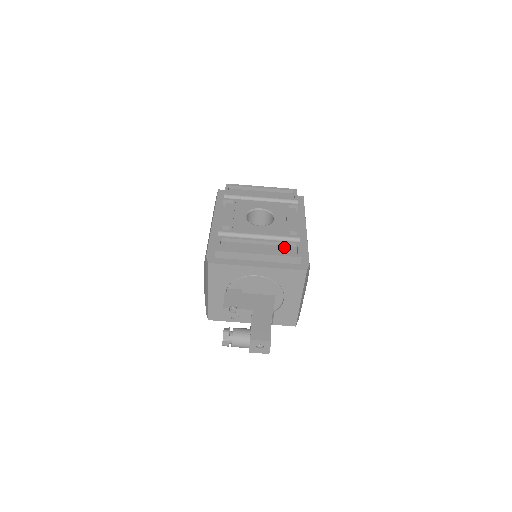
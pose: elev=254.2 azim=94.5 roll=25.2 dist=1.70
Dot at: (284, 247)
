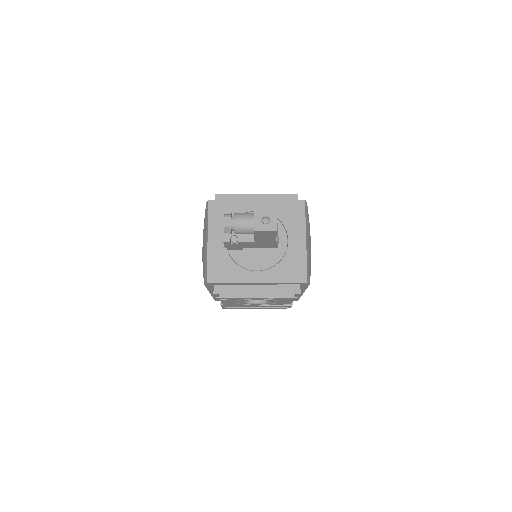
Dot at: occluded
